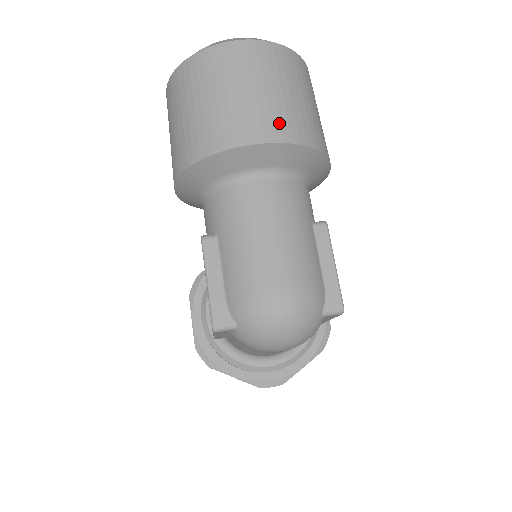
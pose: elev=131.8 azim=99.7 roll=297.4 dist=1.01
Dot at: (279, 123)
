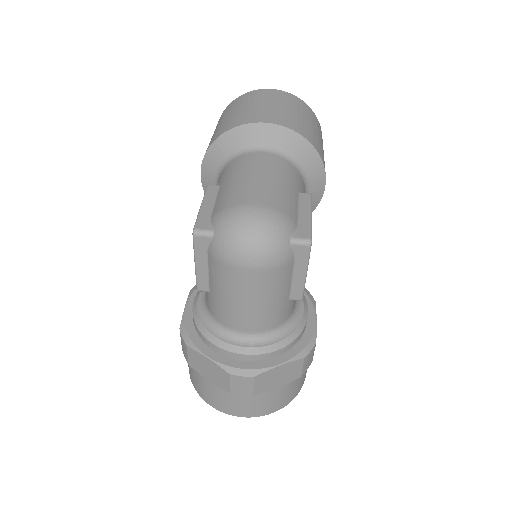
Dot at: (284, 119)
